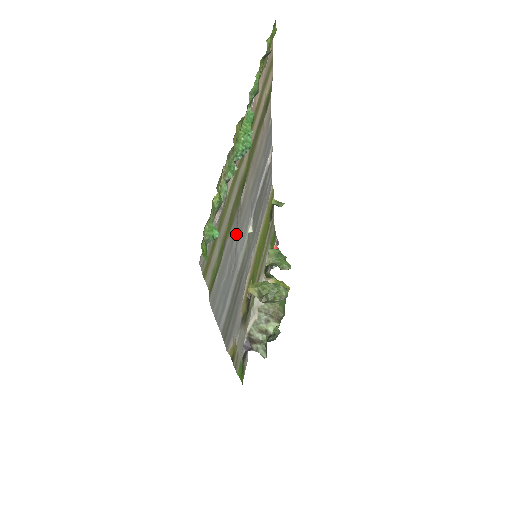
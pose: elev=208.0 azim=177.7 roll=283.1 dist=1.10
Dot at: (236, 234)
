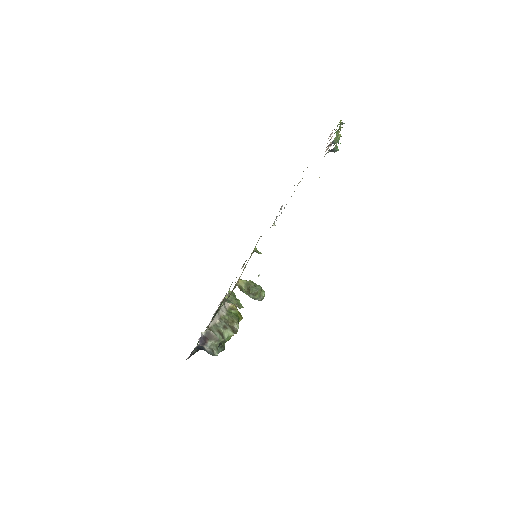
Dot at: occluded
